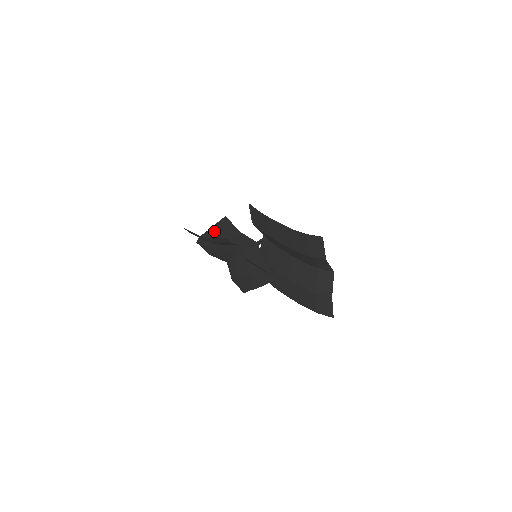
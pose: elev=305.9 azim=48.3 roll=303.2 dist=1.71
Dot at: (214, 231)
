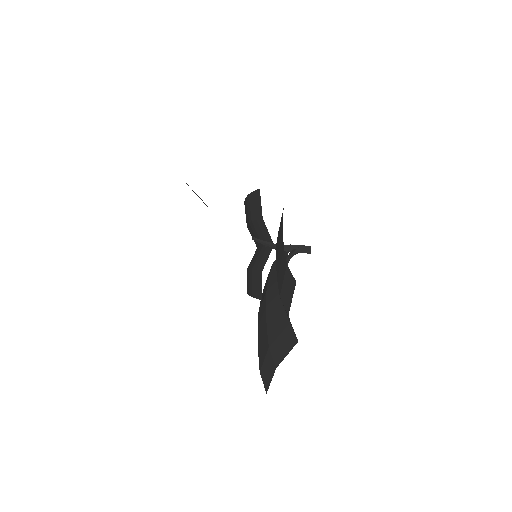
Dot at: (249, 200)
